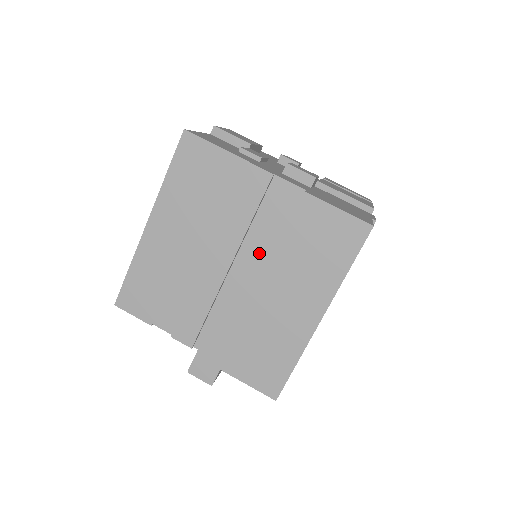
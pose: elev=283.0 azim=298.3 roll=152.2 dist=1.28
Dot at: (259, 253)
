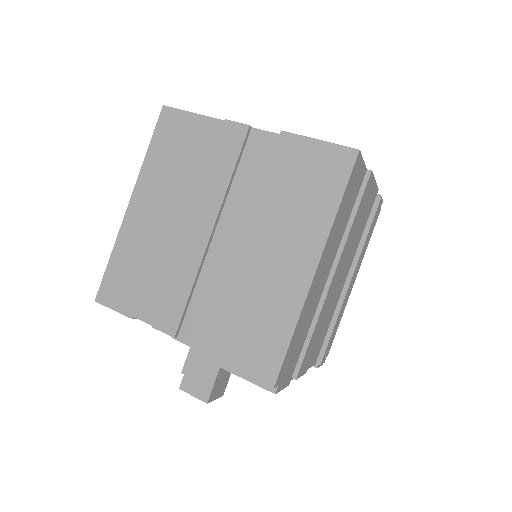
Dot at: (242, 213)
